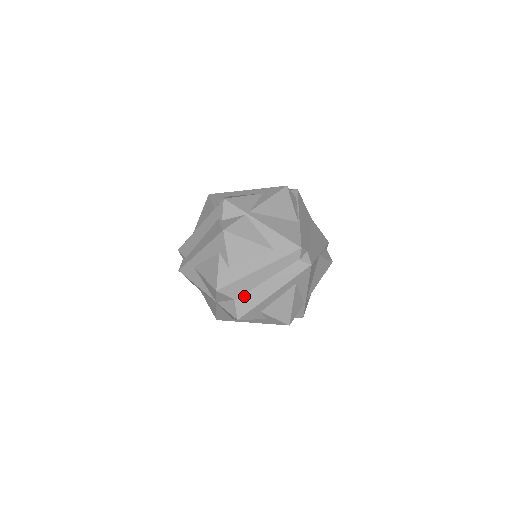
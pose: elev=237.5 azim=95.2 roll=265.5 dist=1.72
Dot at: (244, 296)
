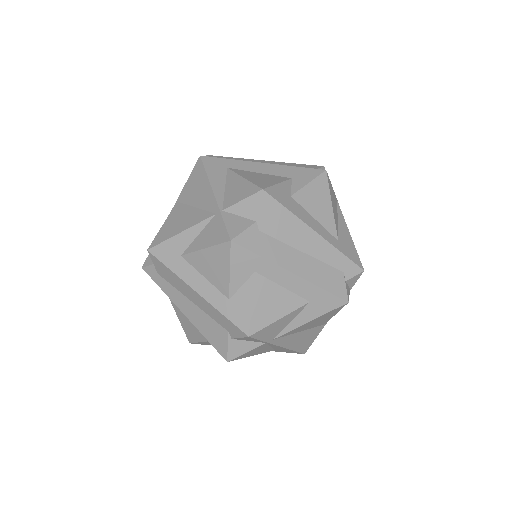
Dot at: occluded
